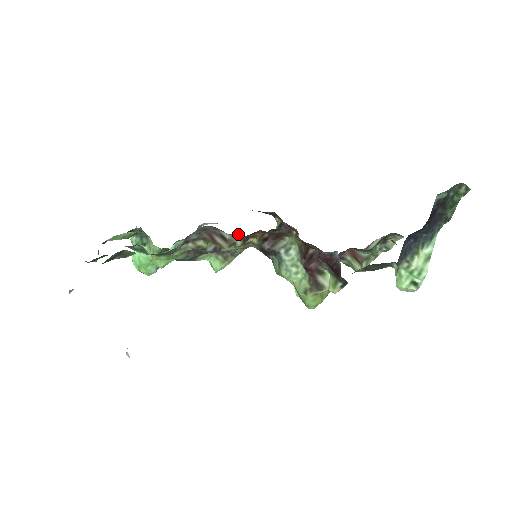
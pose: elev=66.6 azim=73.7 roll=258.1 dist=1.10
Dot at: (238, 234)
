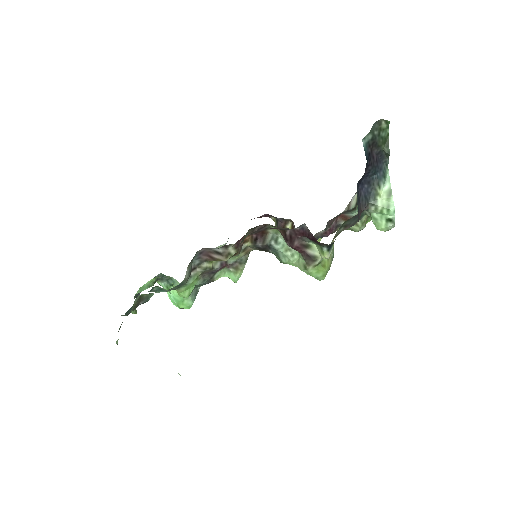
Dot at: (227, 245)
